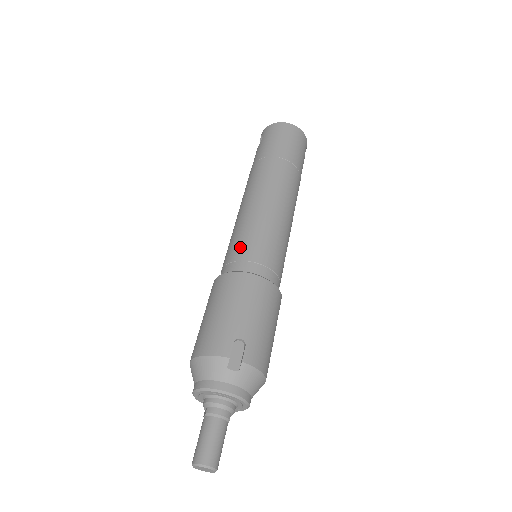
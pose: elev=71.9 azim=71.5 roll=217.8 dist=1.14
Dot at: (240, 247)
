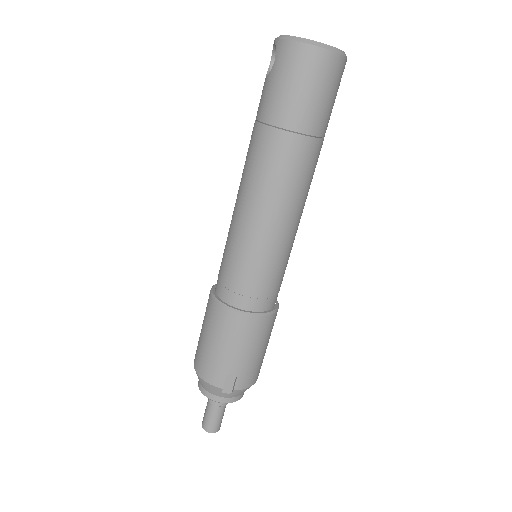
Dot at: (234, 274)
